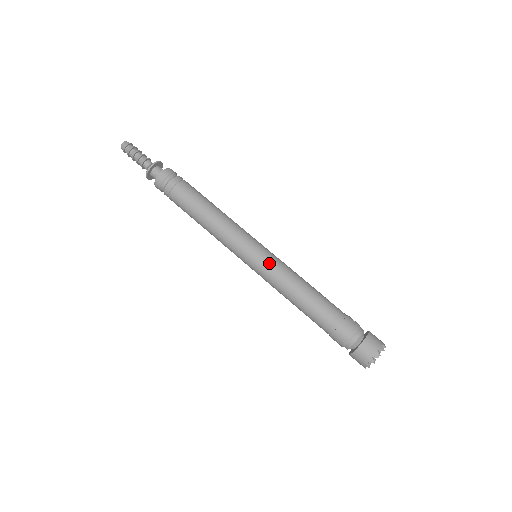
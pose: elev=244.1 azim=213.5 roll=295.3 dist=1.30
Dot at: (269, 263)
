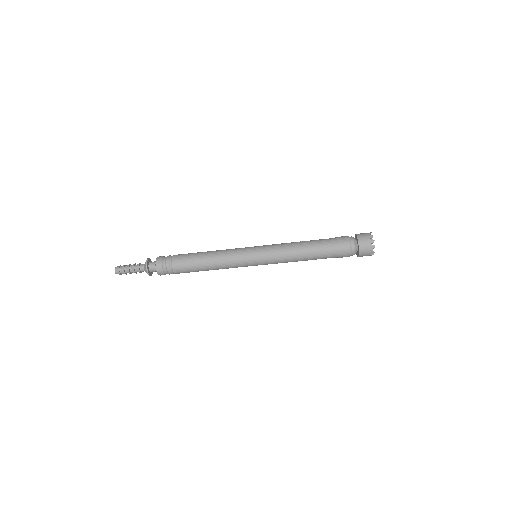
Dot at: (267, 247)
